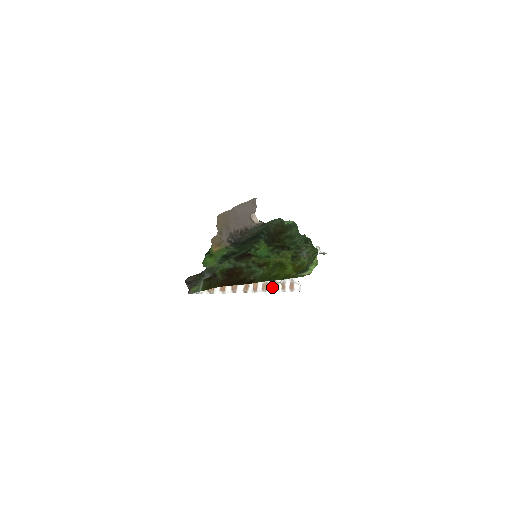
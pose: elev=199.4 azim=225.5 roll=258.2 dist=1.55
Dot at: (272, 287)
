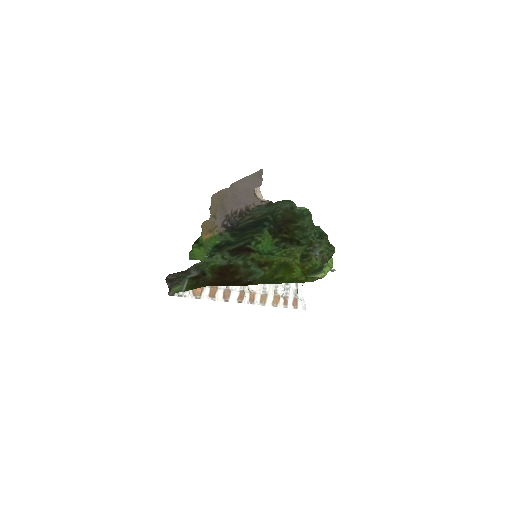
Dot at: (272, 300)
